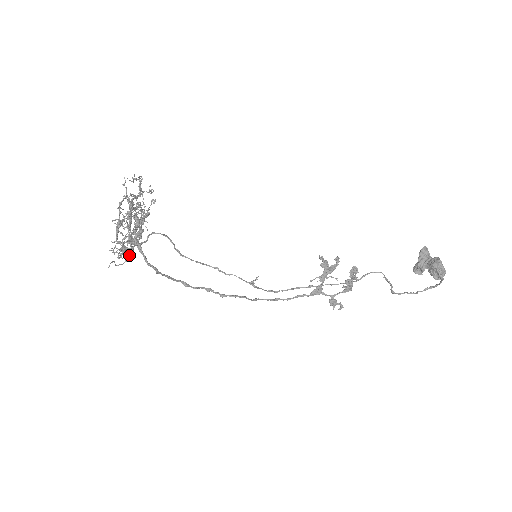
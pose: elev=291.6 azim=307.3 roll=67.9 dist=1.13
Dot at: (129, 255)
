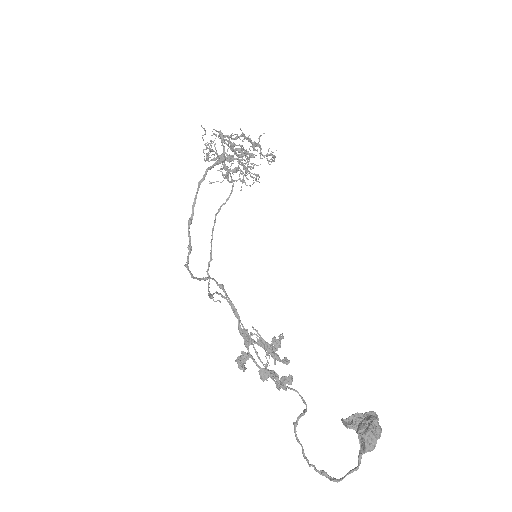
Dot at: (212, 150)
